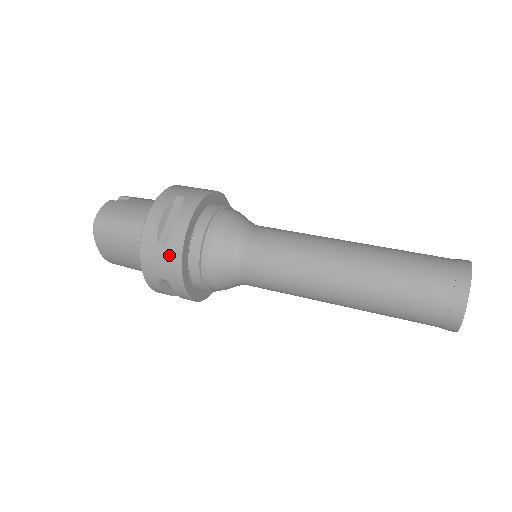
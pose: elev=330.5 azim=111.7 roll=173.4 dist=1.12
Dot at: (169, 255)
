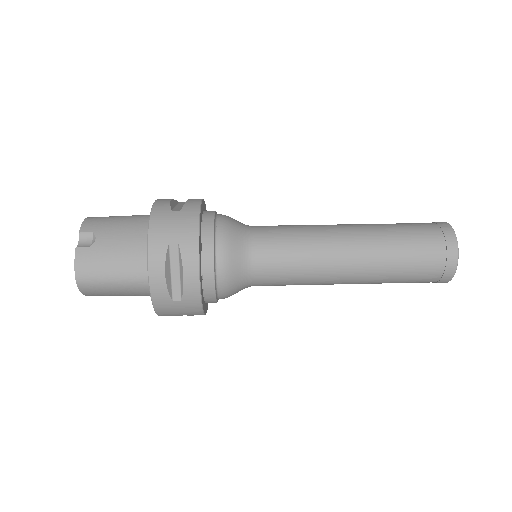
Dot at: (188, 306)
